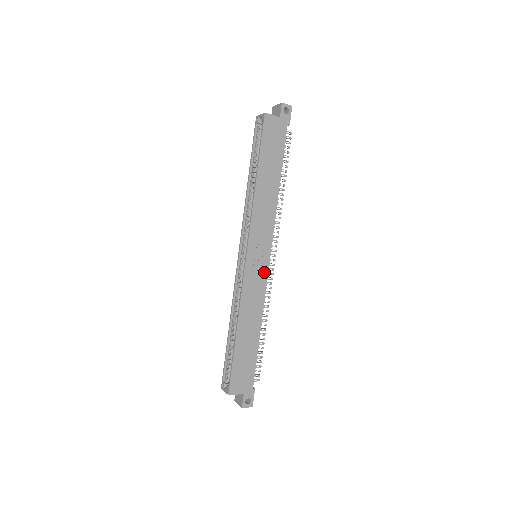
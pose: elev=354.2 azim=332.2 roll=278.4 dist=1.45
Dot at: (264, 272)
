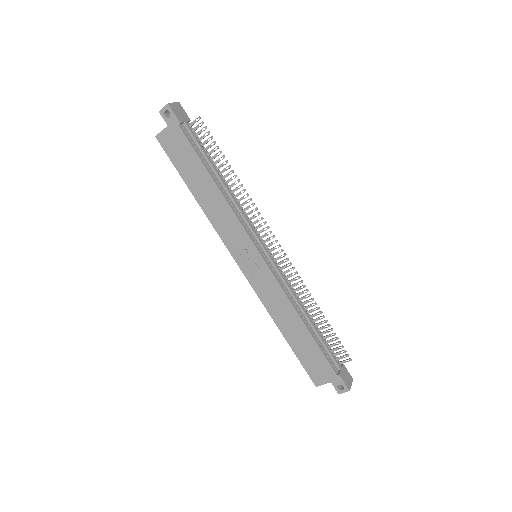
Dot at: (266, 271)
